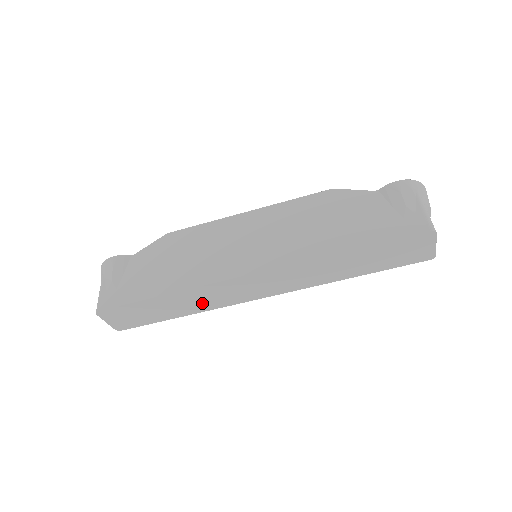
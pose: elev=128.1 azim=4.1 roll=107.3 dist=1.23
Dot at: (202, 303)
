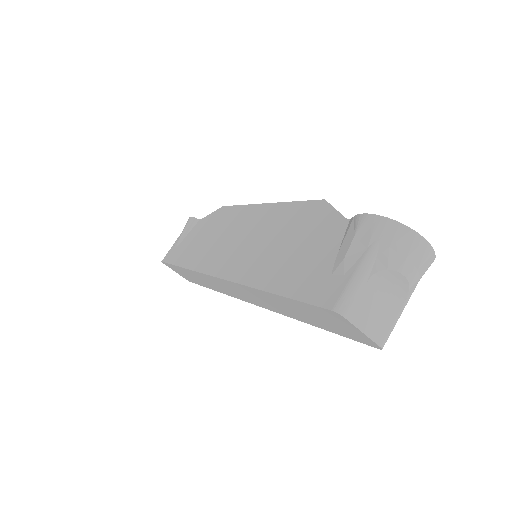
Dot at: (212, 285)
